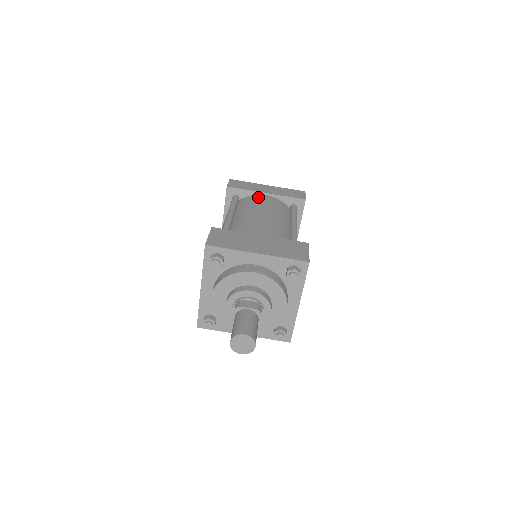
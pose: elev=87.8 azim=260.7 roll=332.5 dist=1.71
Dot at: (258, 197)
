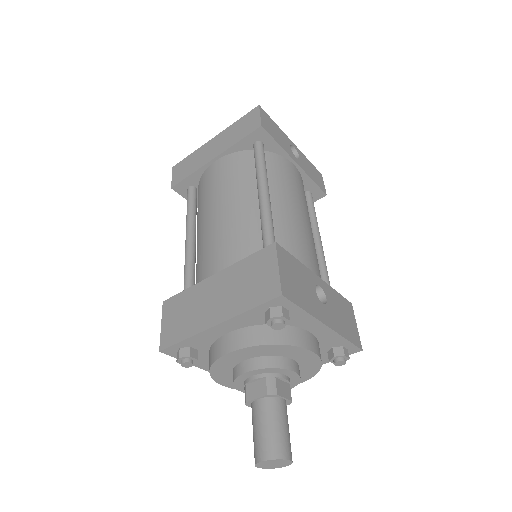
Dot at: (208, 175)
